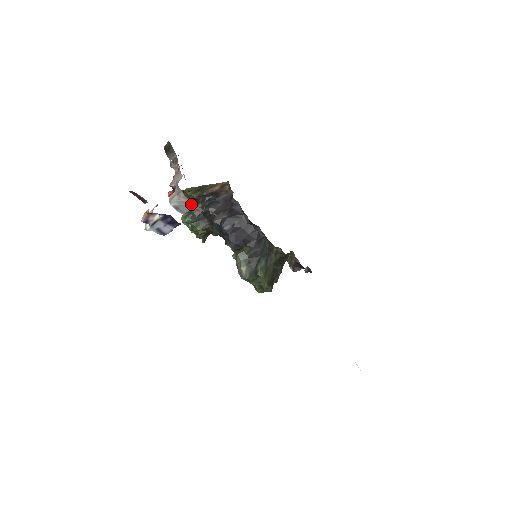
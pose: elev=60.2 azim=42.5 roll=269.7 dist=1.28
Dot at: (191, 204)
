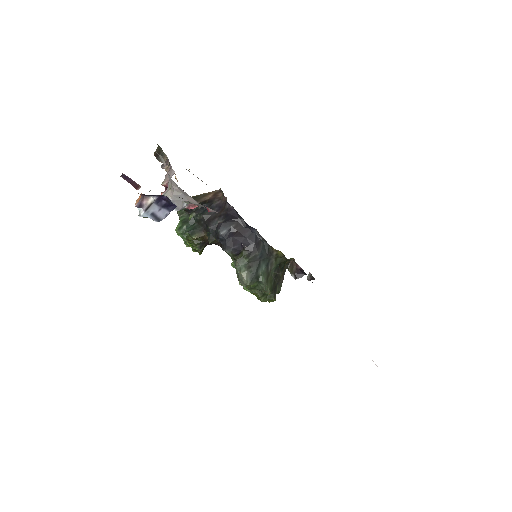
Dot at: (185, 197)
